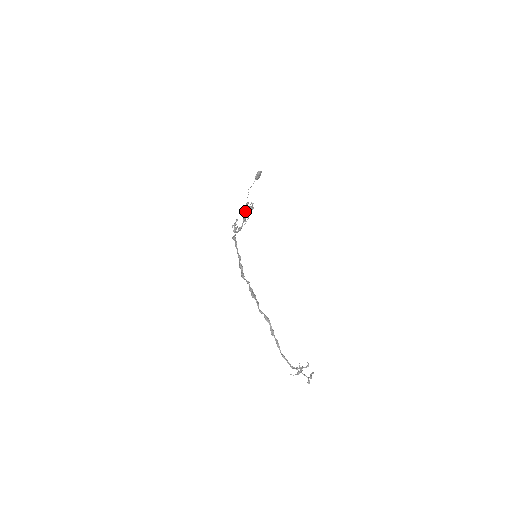
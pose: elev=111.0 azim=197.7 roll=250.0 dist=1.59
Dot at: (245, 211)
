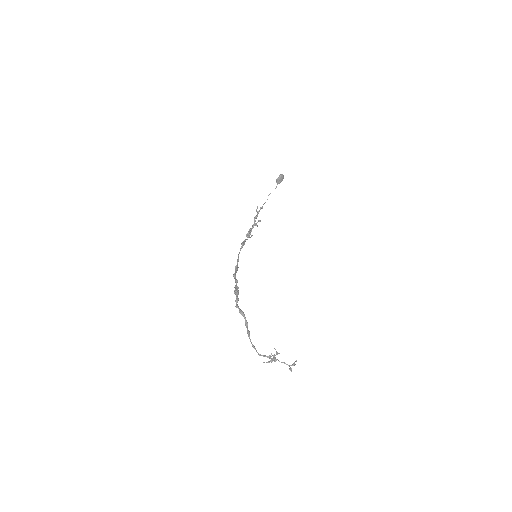
Dot at: occluded
